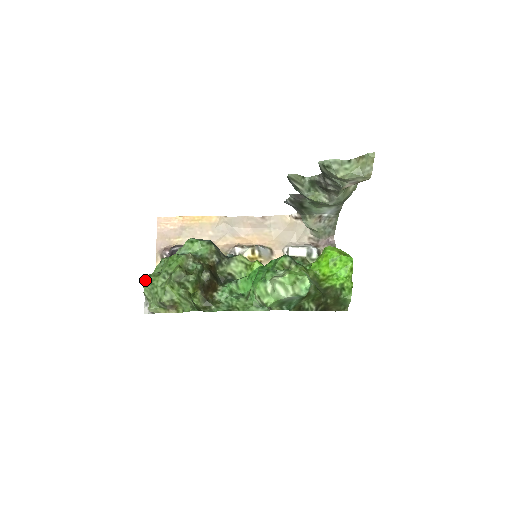
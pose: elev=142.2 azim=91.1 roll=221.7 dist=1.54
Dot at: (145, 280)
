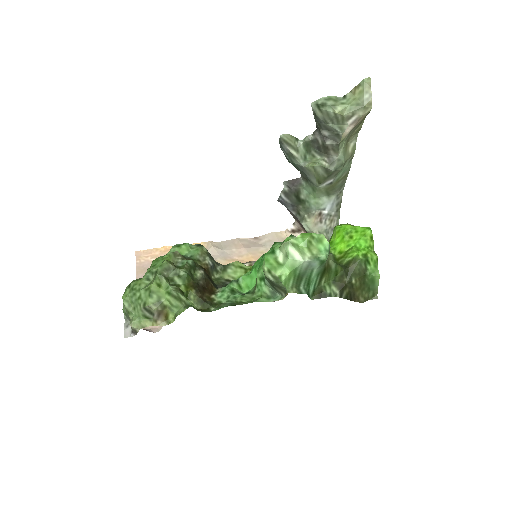
Dot at: occluded
